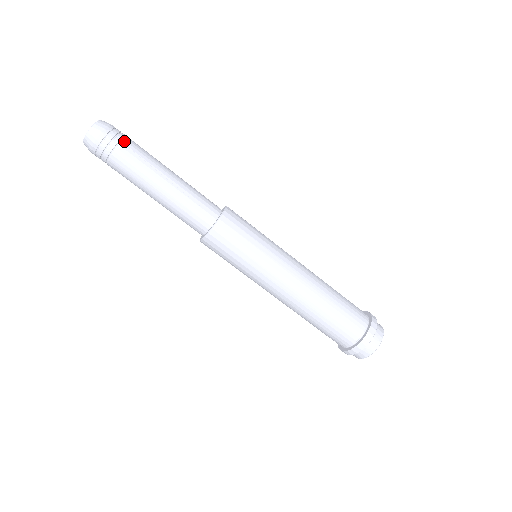
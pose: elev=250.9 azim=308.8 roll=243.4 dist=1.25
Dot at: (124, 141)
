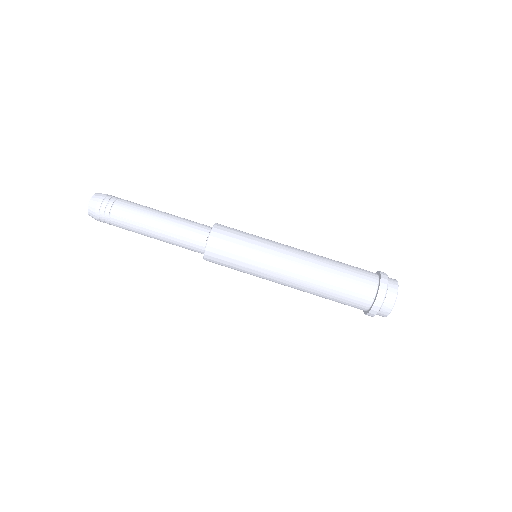
Dot at: occluded
